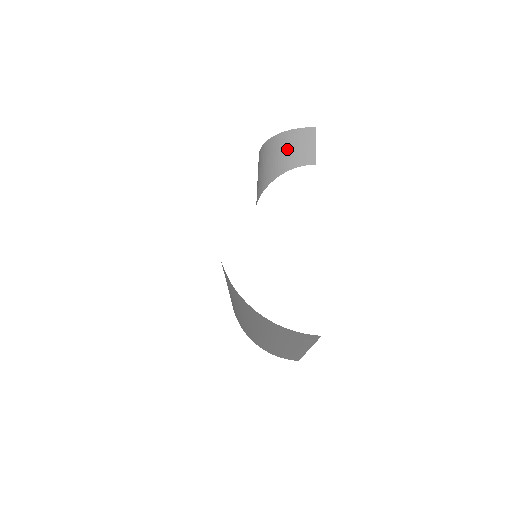
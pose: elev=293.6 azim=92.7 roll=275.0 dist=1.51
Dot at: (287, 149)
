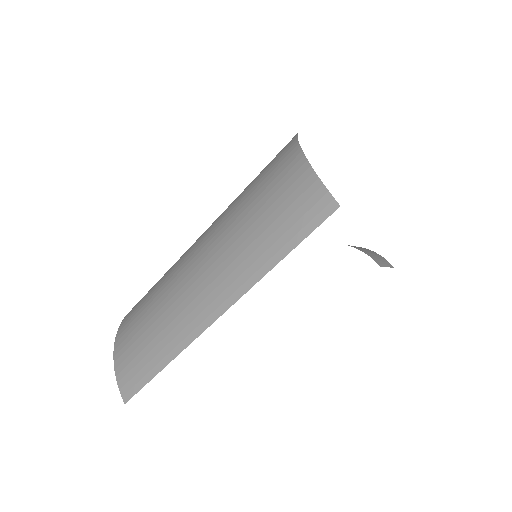
Dot at: occluded
